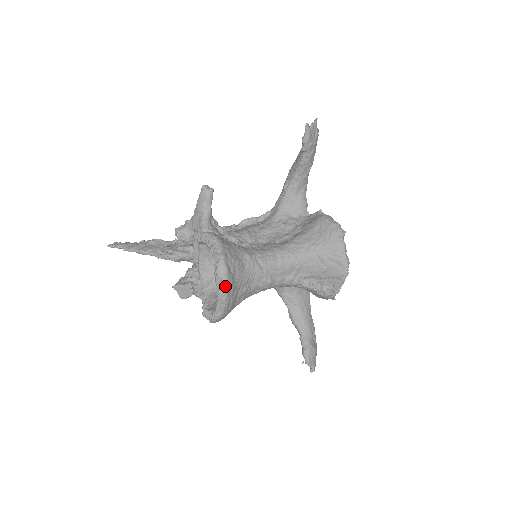
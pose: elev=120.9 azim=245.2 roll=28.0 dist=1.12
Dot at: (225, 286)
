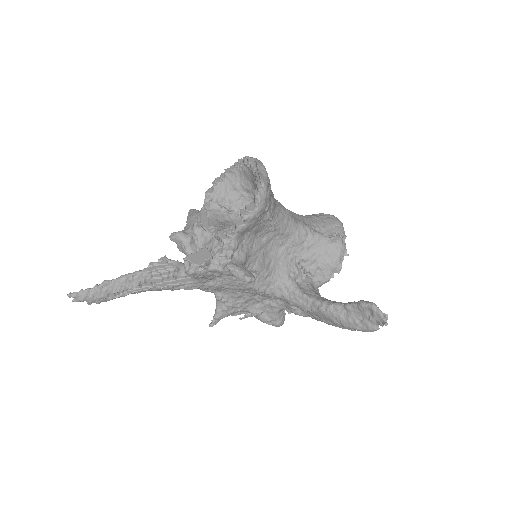
Dot at: (259, 161)
